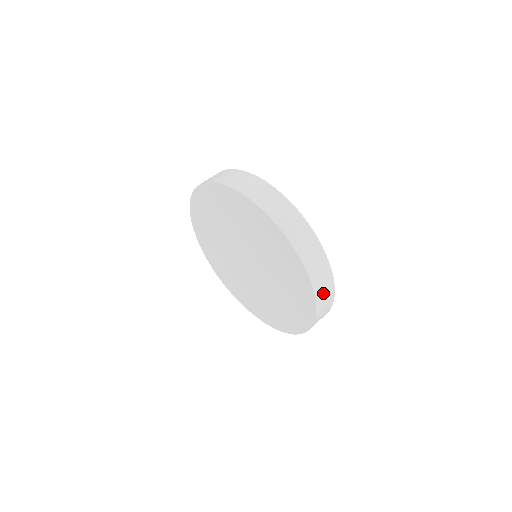
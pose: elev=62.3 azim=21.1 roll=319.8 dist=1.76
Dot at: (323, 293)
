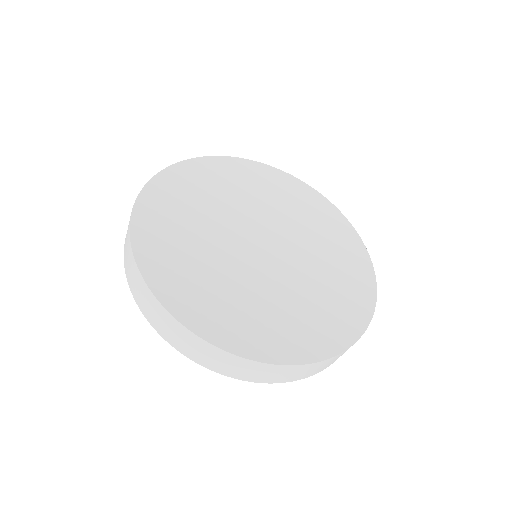
Dot at: (309, 372)
